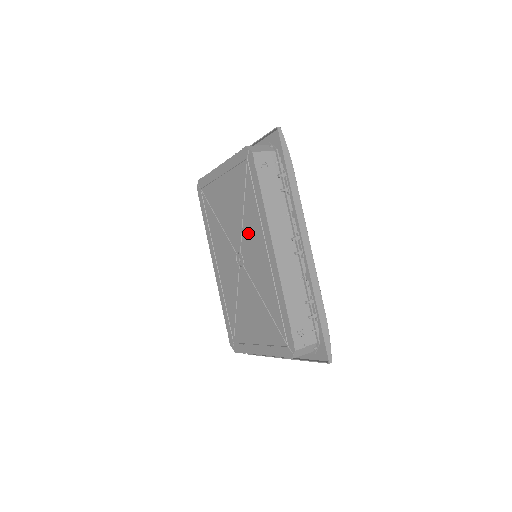
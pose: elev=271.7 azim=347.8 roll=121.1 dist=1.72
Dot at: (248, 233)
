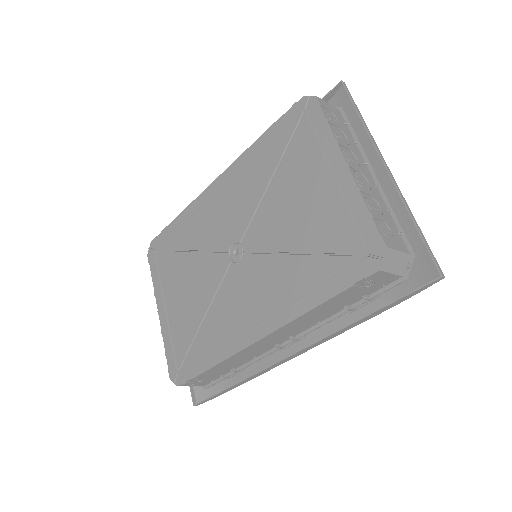
Dot at: (269, 271)
